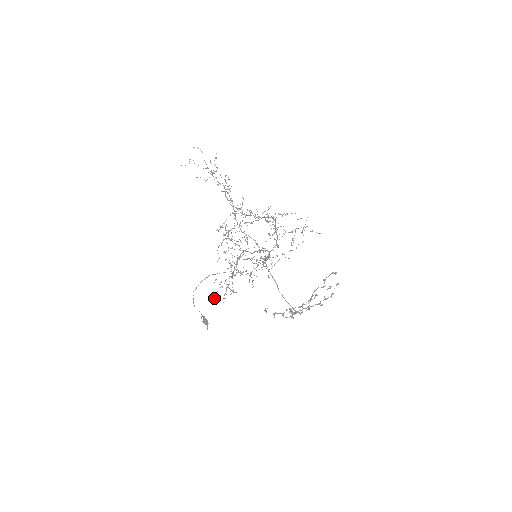
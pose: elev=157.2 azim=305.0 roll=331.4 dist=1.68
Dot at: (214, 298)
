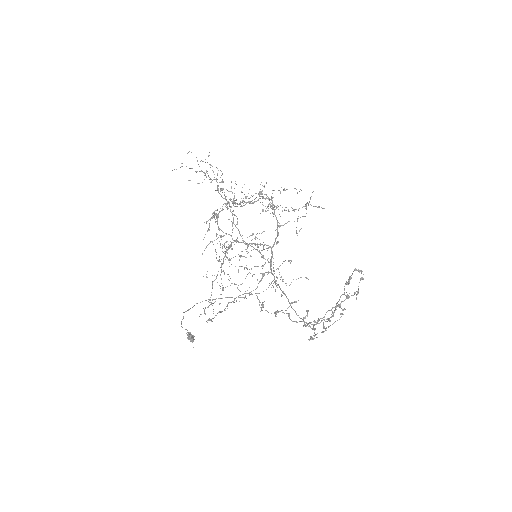
Dot at: (203, 308)
